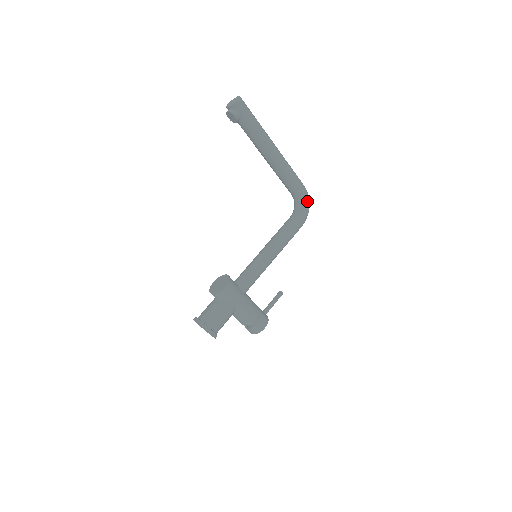
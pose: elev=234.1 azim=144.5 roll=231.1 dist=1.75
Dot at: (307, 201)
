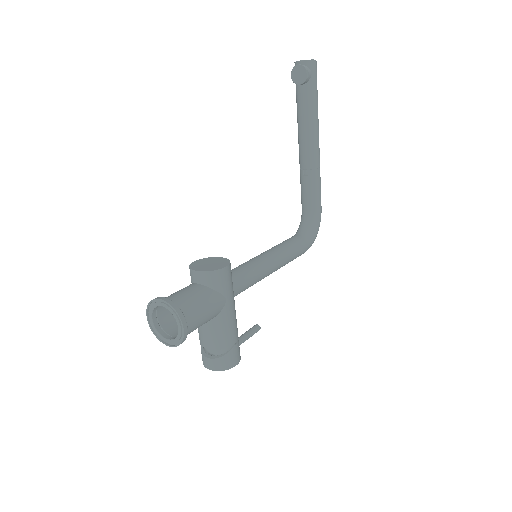
Dot at: (319, 226)
